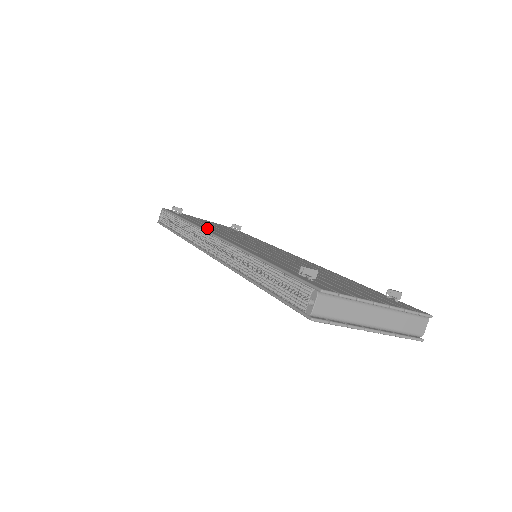
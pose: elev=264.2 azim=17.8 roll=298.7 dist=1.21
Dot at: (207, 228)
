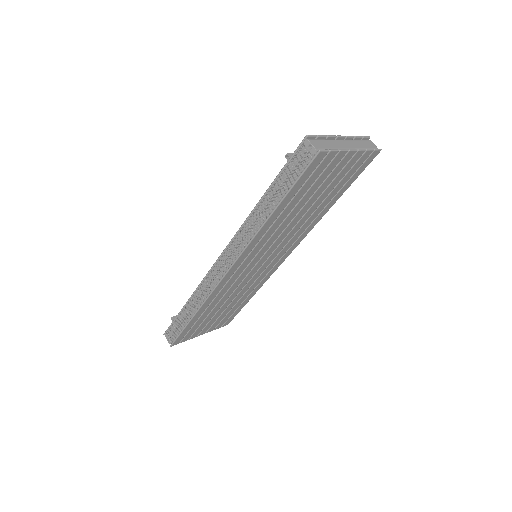
Dot at: occluded
